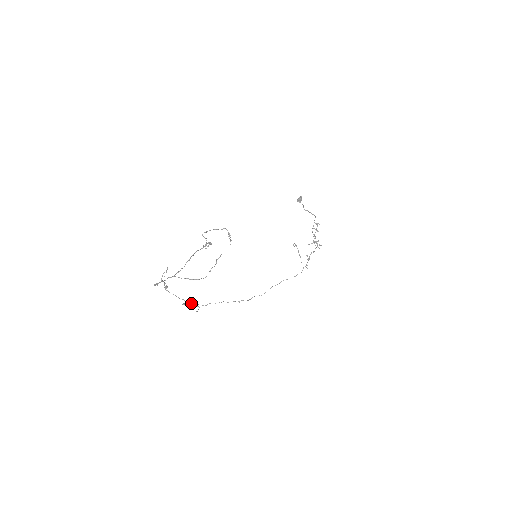
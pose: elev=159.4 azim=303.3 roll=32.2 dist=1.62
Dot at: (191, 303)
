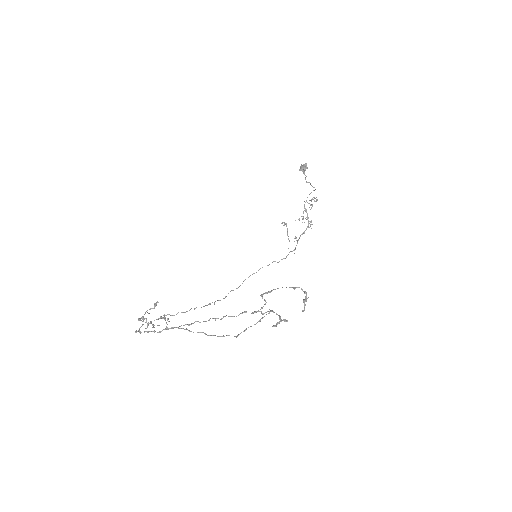
Dot at: occluded
